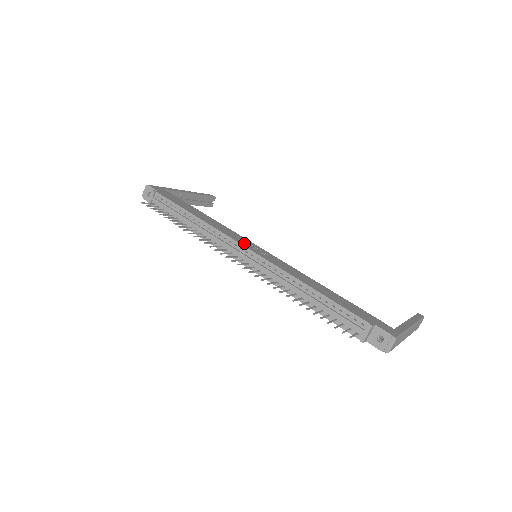
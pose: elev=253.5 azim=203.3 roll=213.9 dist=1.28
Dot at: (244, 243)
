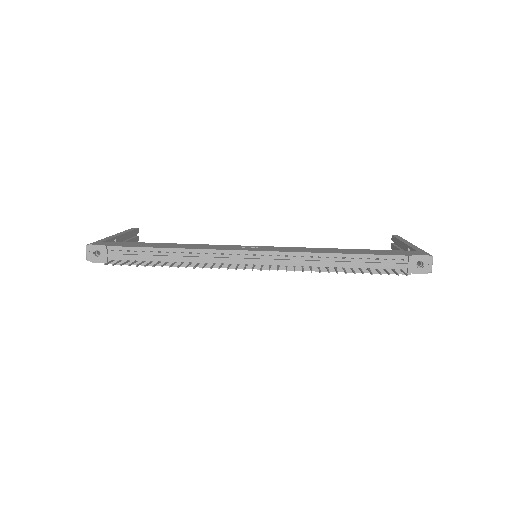
Dot at: (243, 249)
